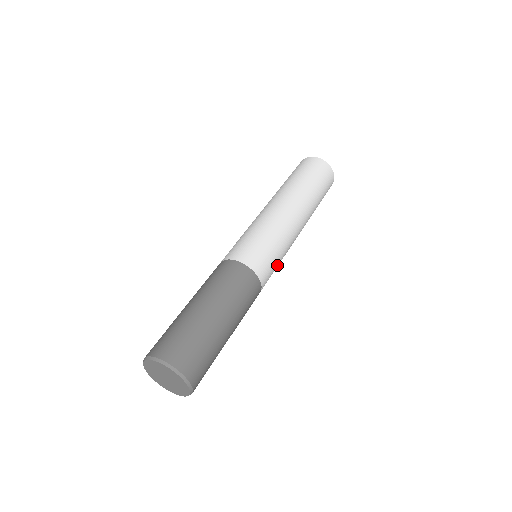
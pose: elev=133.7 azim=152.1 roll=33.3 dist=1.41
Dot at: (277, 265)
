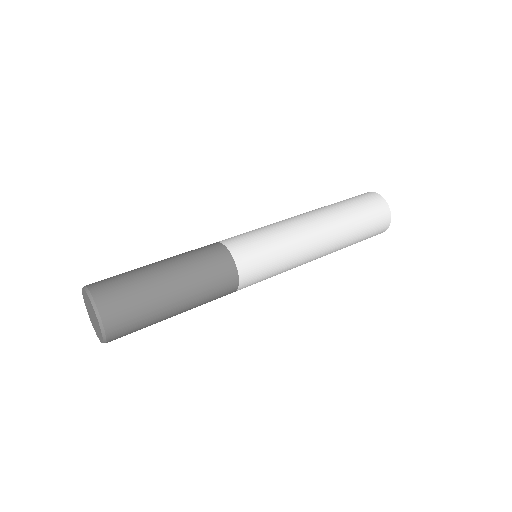
Dot at: (268, 277)
